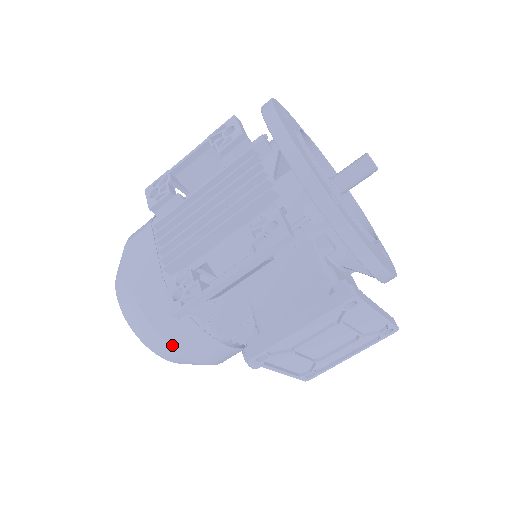
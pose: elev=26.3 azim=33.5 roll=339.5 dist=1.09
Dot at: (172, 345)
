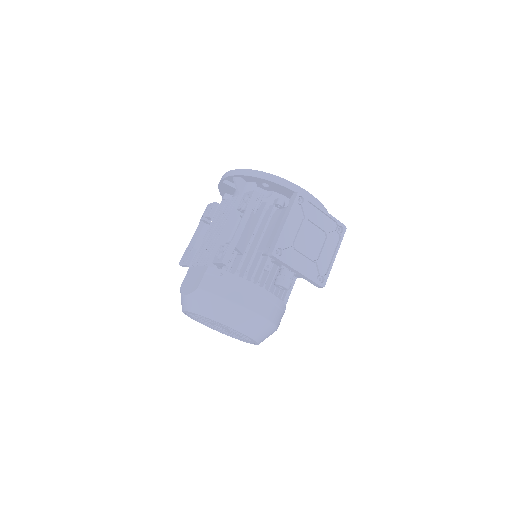
Dot at: (232, 300)
